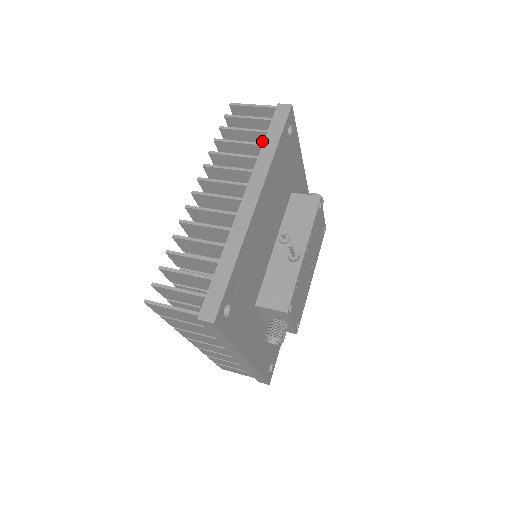
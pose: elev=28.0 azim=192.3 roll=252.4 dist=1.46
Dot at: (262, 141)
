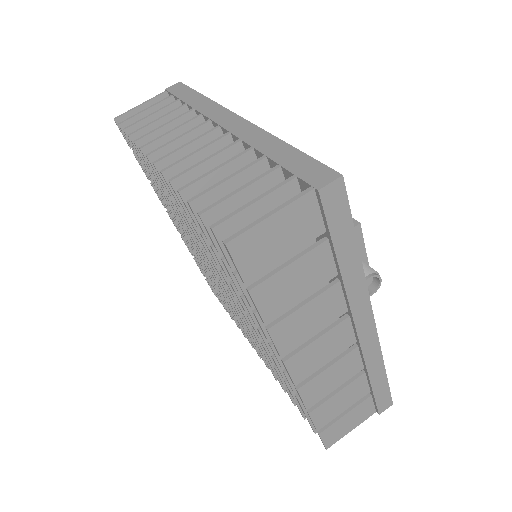
Dot at: occluded
